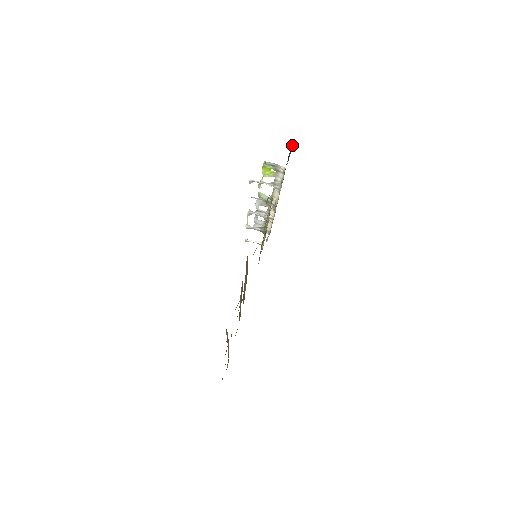
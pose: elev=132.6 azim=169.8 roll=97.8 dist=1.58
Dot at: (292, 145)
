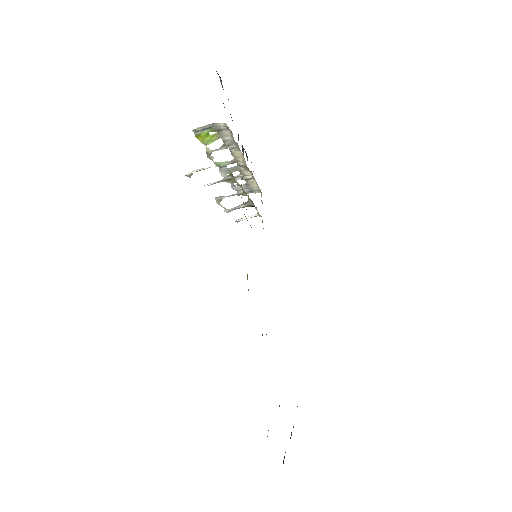
Dot at: (219, 77)
